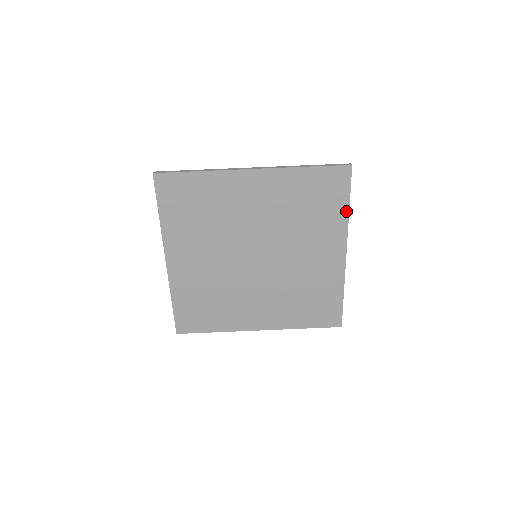
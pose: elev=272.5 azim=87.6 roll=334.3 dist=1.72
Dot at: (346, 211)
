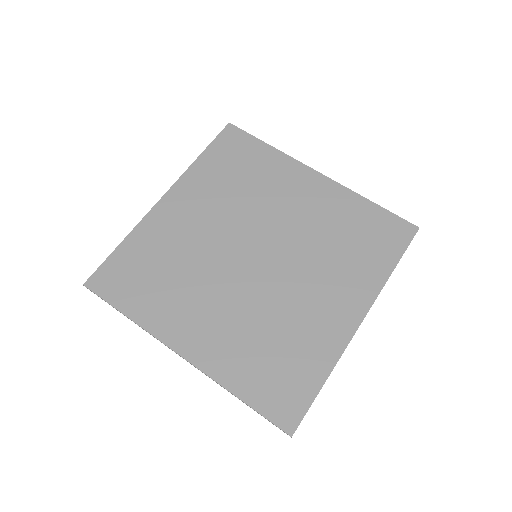
Dot at: (389, 270)
